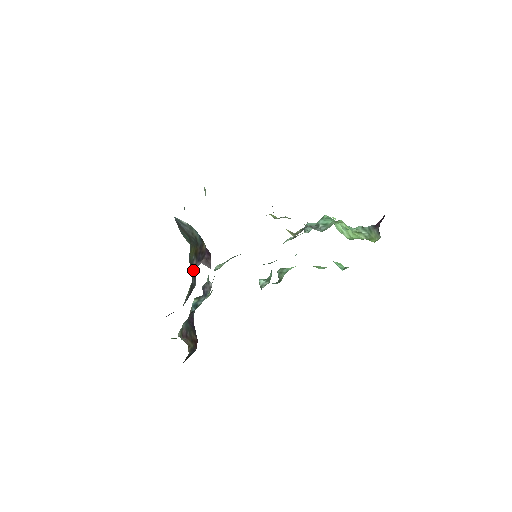
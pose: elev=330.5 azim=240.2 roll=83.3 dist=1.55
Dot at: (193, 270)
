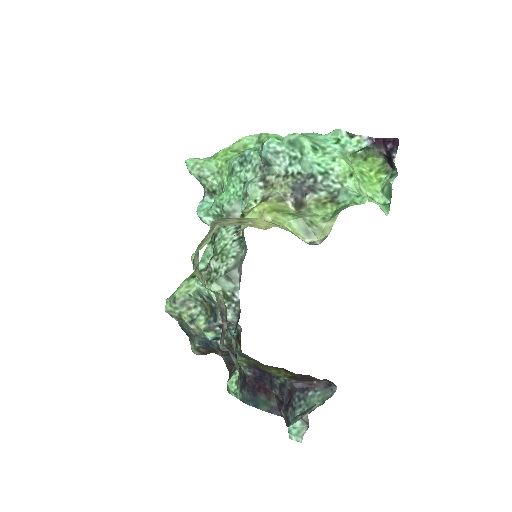
Dot at: occluded
